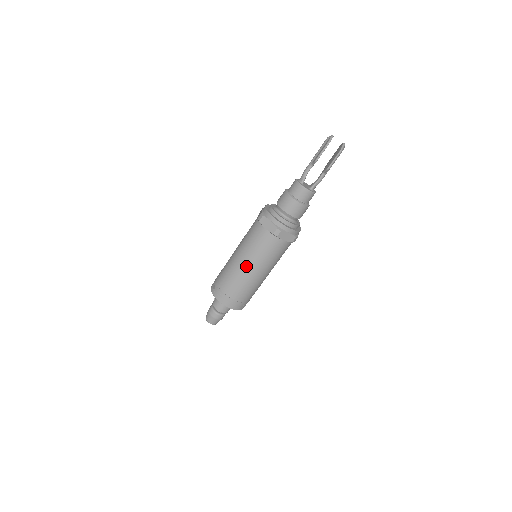
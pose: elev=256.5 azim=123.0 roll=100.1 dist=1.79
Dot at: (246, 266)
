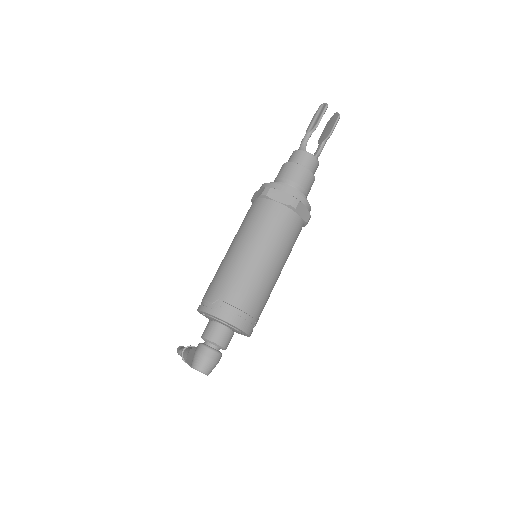
Dot at: (259, 257)
